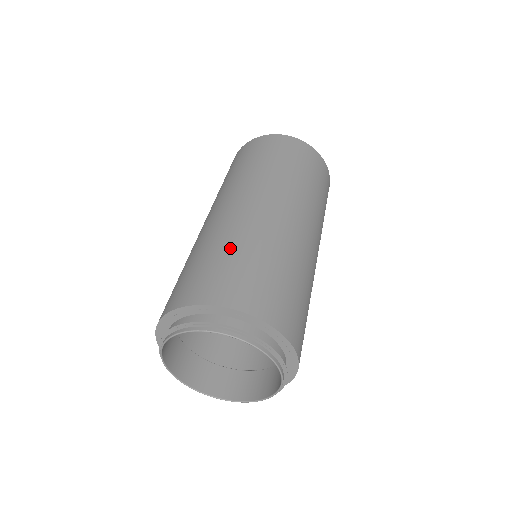
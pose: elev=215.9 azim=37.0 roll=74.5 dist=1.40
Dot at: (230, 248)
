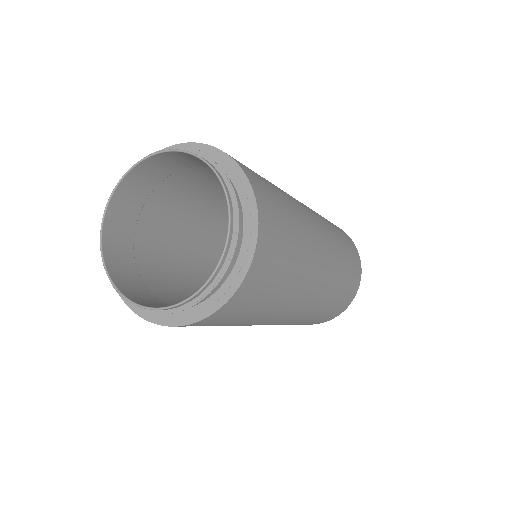
Dot at: occluded
